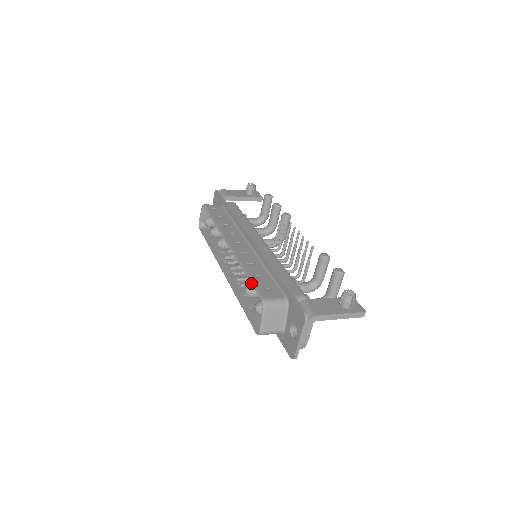
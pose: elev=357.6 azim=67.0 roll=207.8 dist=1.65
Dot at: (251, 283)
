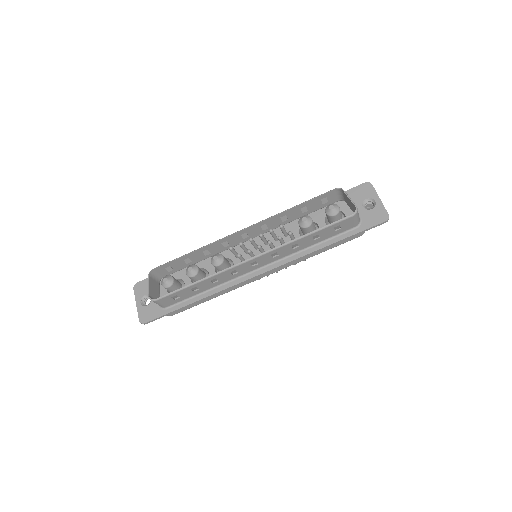
Dot at: (310, 199)
